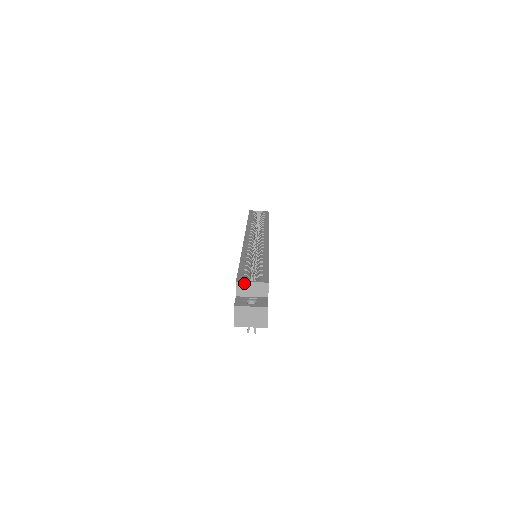
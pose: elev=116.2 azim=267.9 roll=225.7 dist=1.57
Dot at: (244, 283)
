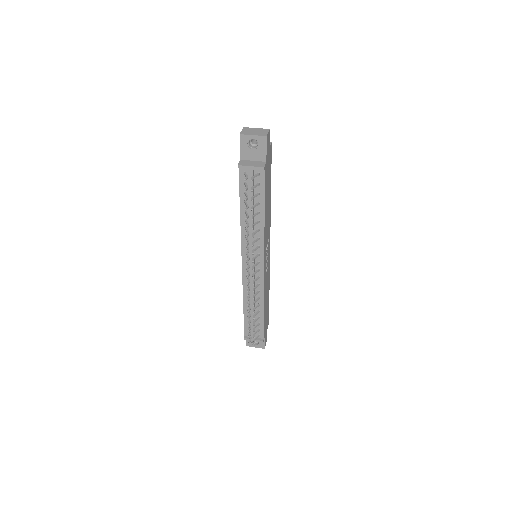
Dot at: occluded
